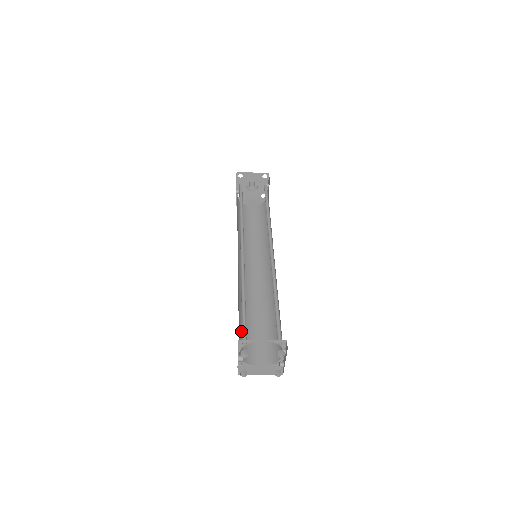
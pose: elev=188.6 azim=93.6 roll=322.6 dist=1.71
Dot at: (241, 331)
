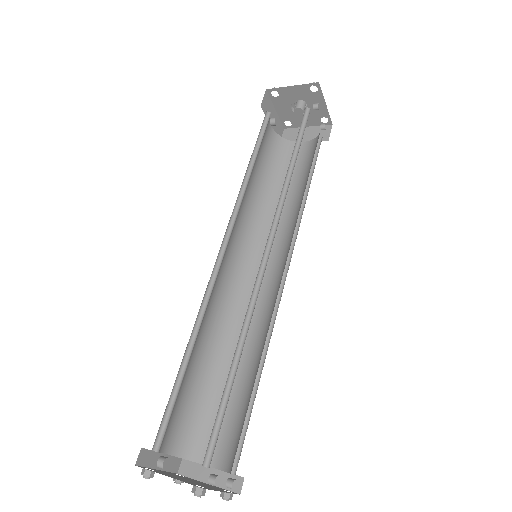
Dot at: (196, 399)
